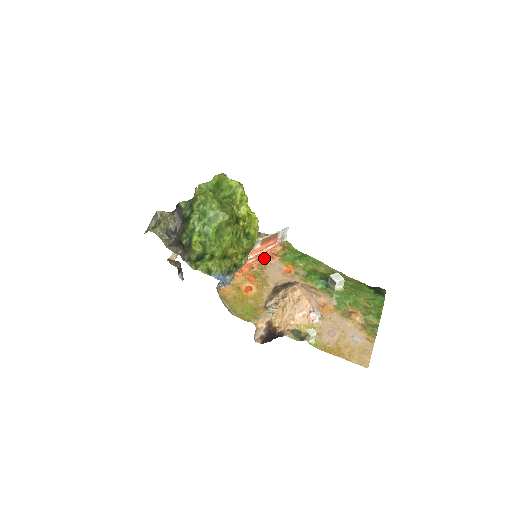
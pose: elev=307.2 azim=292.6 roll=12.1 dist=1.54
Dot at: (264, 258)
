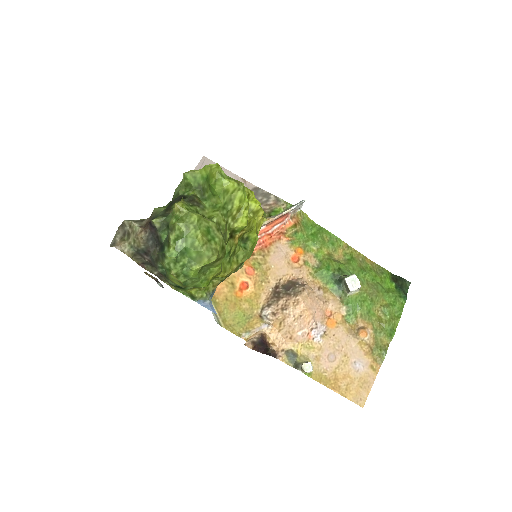
Dot at: (268, 240)
